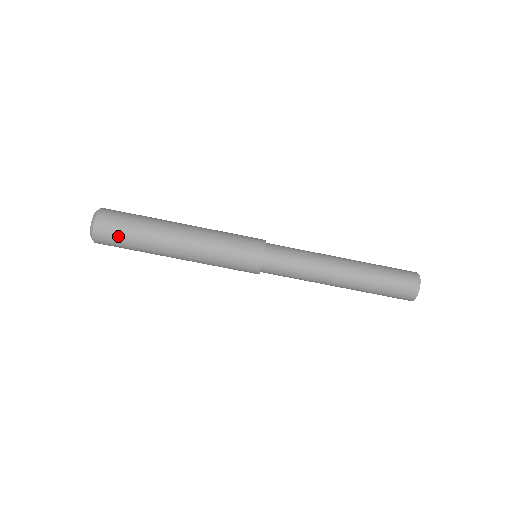
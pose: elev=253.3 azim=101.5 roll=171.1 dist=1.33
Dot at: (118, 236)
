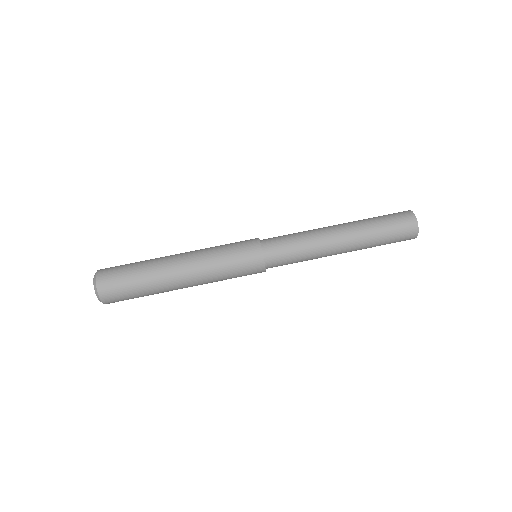
Dot at: (121, 267)
